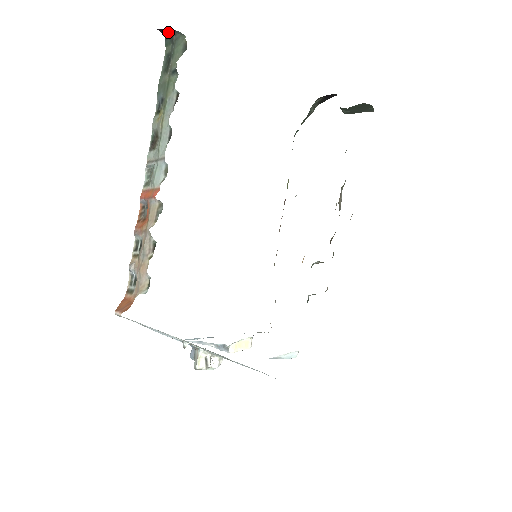
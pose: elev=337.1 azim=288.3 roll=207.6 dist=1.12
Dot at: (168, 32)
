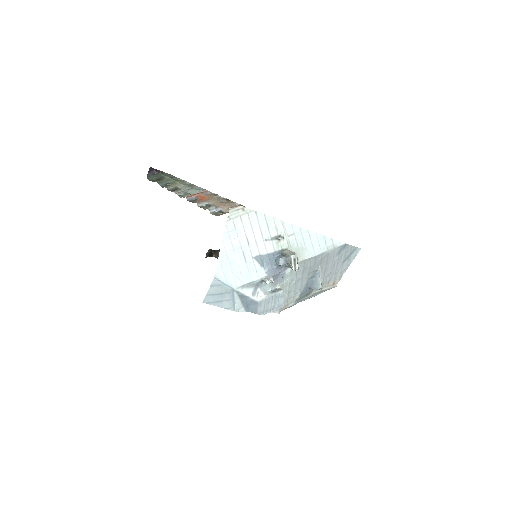
Dot at: (155, 172)
